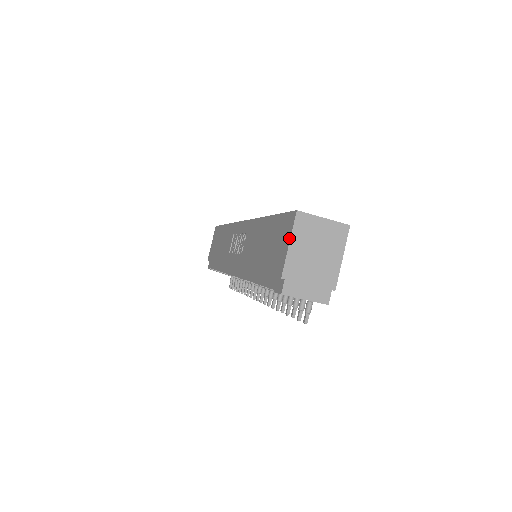
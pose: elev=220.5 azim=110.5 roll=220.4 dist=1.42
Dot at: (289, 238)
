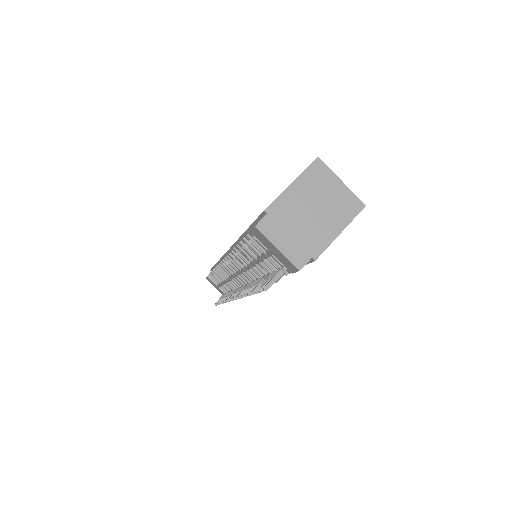
Dot at: occluded
